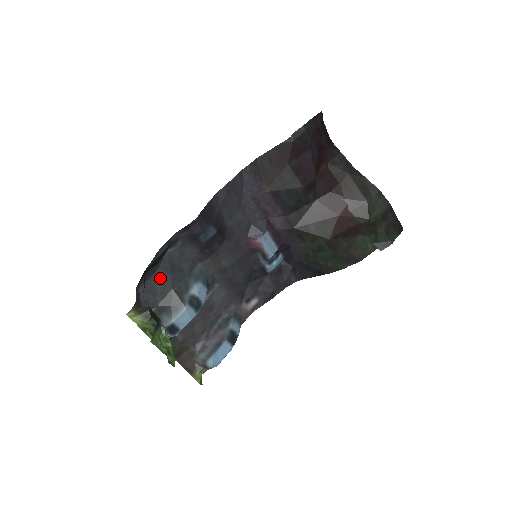
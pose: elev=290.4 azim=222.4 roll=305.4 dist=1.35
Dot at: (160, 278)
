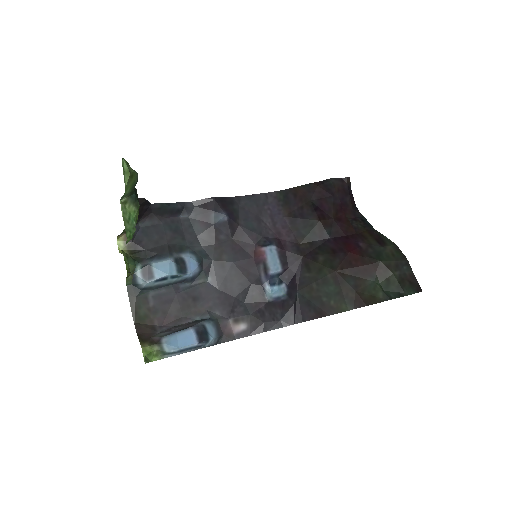
Dot at: (162, 230)
